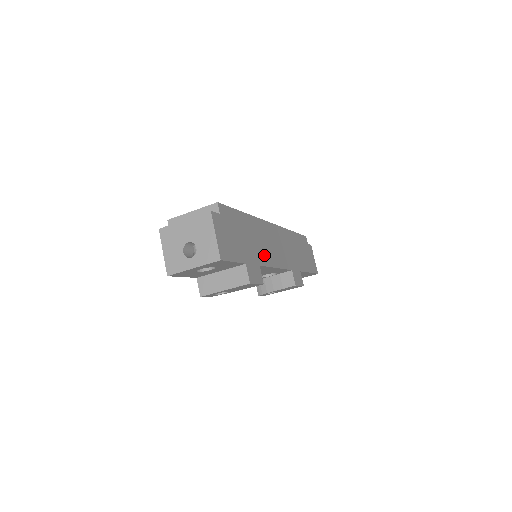
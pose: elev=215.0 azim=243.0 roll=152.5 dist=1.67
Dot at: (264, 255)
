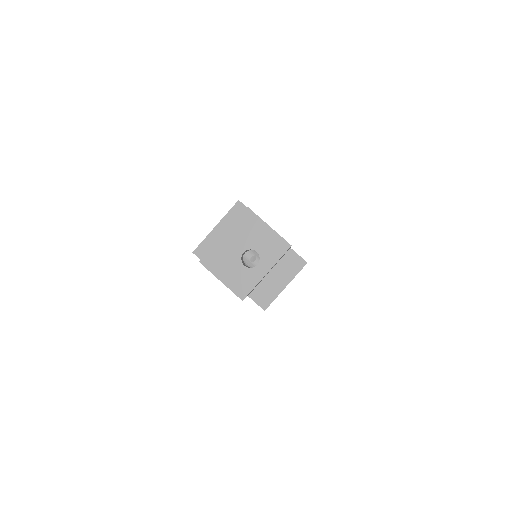
Dot at: occluded
